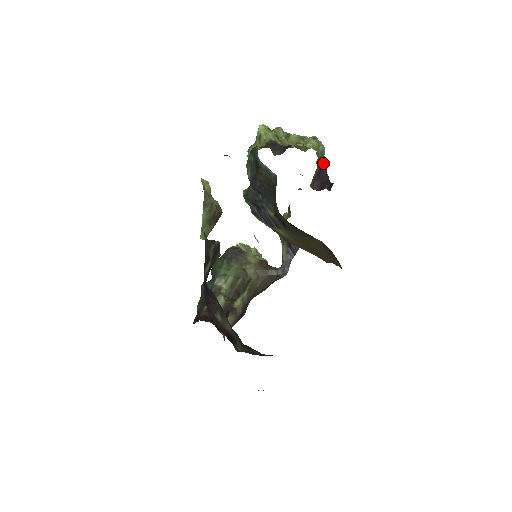
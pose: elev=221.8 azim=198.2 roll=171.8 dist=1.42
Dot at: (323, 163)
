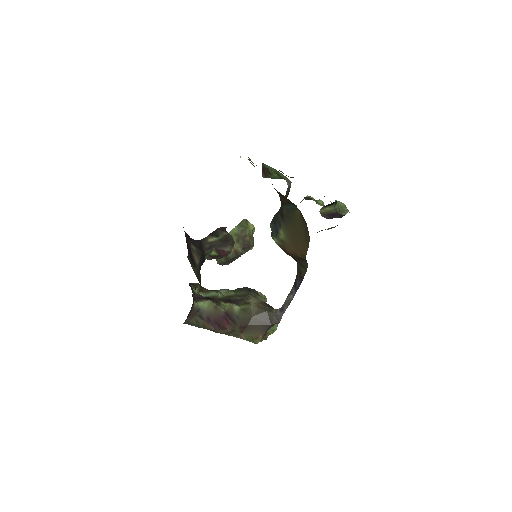
Dot at: (342, 215)
